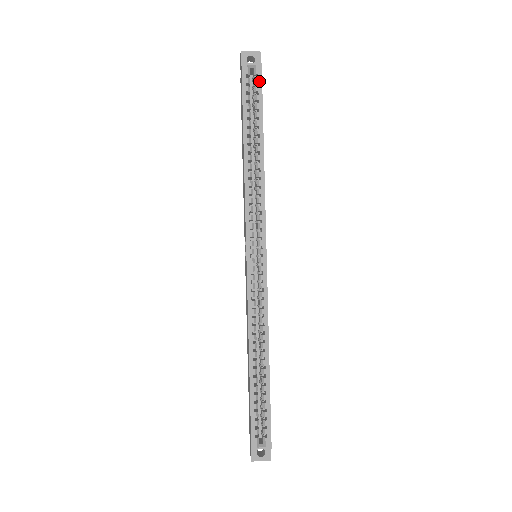
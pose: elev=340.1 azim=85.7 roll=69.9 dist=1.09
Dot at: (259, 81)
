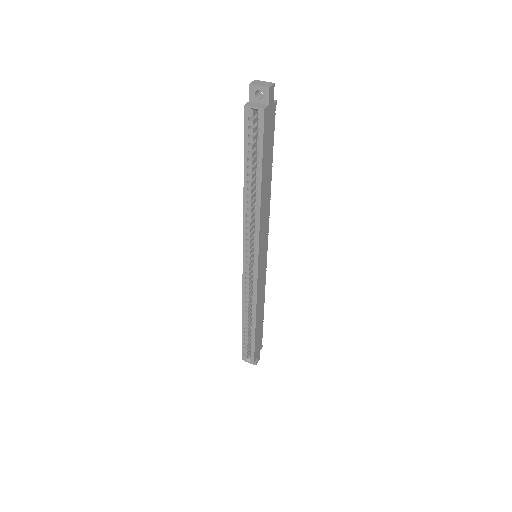
Dot at: (261, 127)
